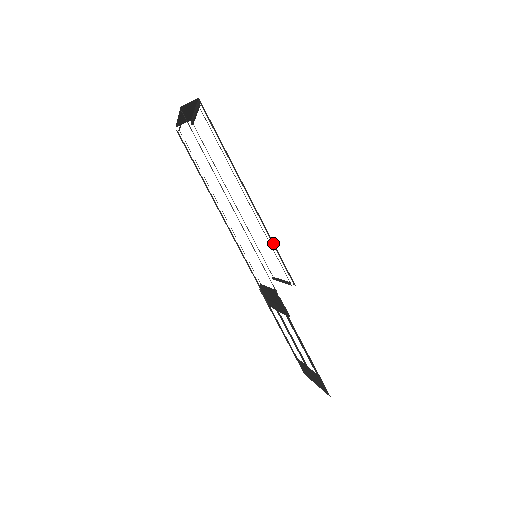
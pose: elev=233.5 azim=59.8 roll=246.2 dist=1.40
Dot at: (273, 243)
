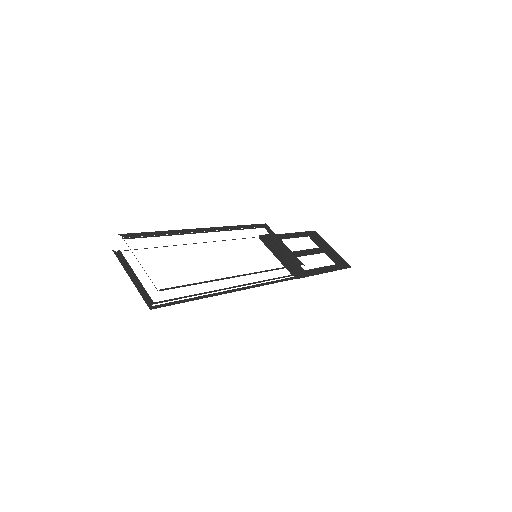
Dot at: occluded
